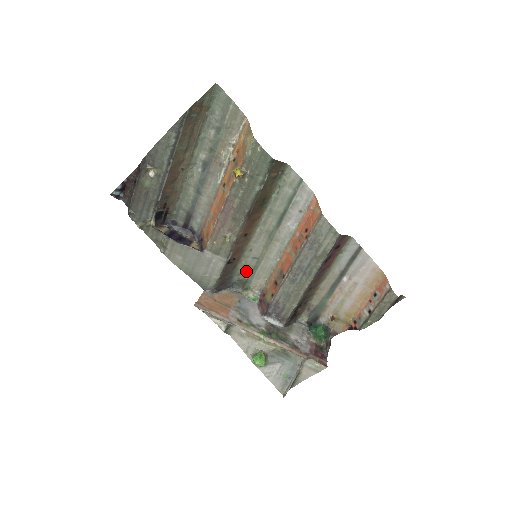
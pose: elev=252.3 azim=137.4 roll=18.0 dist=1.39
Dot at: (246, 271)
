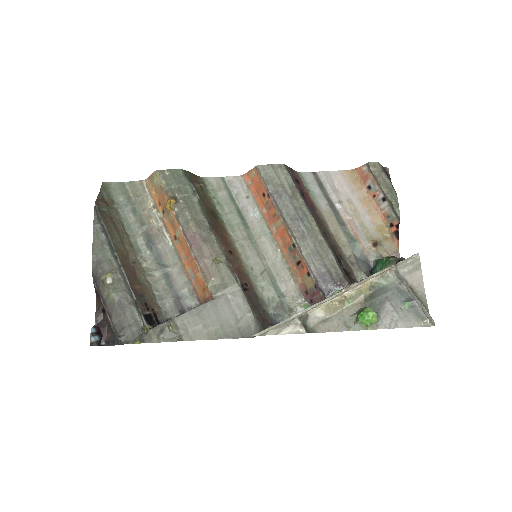
Dot at: (270, 293)
